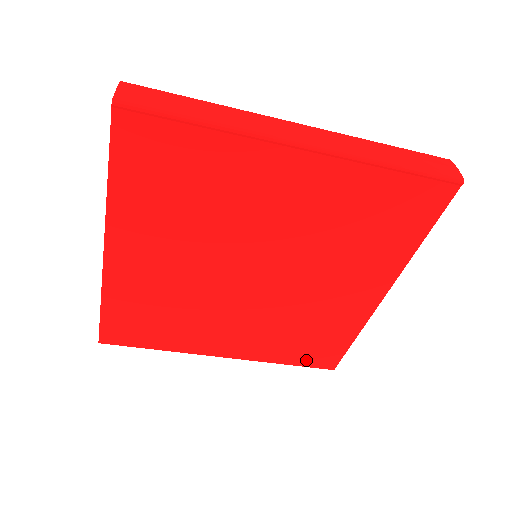
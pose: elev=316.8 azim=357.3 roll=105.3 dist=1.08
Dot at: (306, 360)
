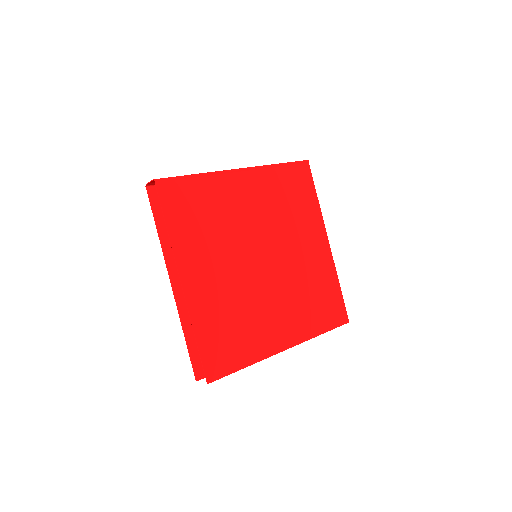
Dot at: (330, 322)
